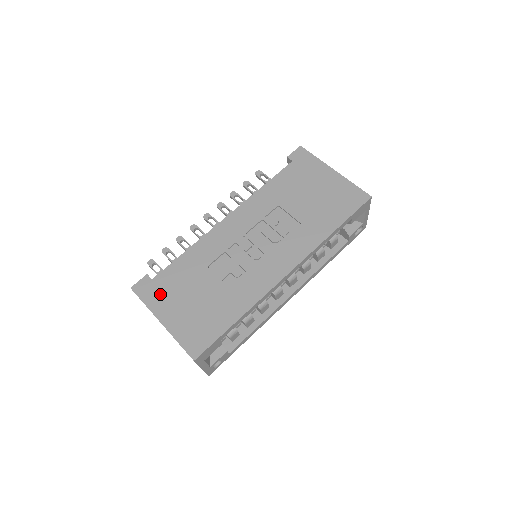
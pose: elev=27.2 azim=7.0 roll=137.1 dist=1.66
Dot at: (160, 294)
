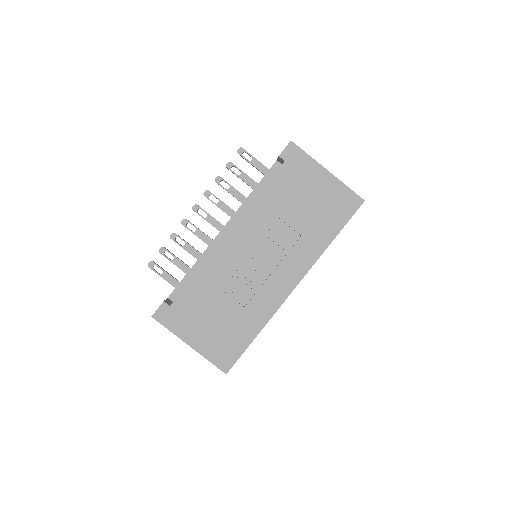
Dot at: (182, 320)
